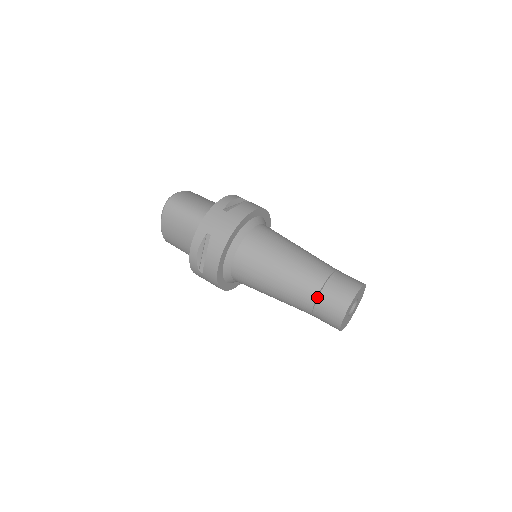
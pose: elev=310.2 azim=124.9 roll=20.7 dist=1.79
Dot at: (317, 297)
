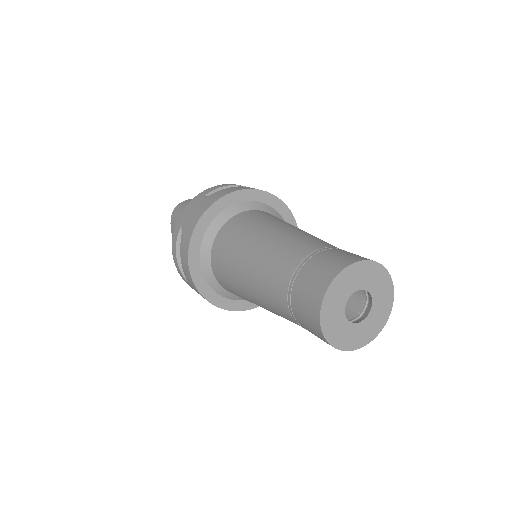
Dot at: (291, 288)
